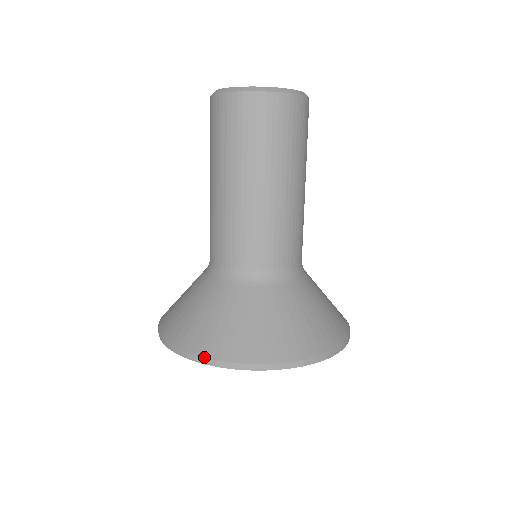
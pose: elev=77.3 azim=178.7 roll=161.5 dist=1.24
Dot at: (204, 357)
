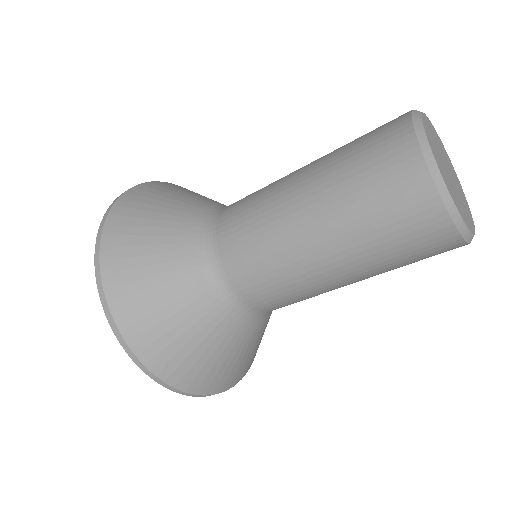
Dot at: (153, 373)
